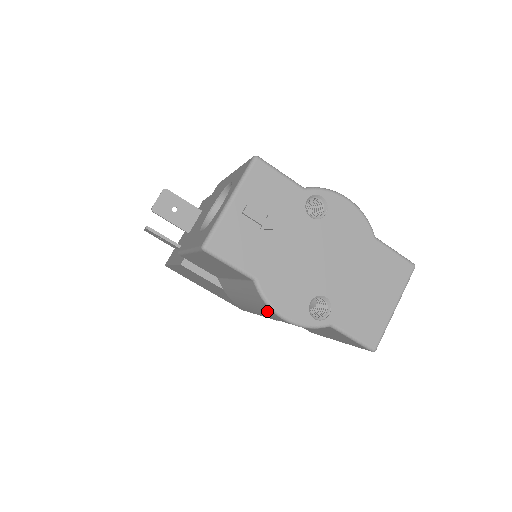
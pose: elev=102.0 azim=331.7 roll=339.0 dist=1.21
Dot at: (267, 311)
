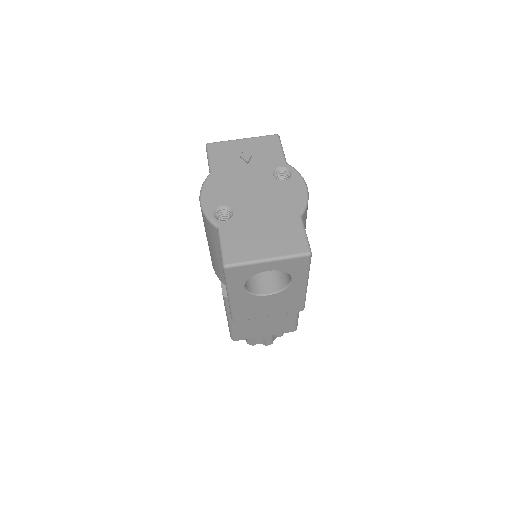
Dot at: occluded
